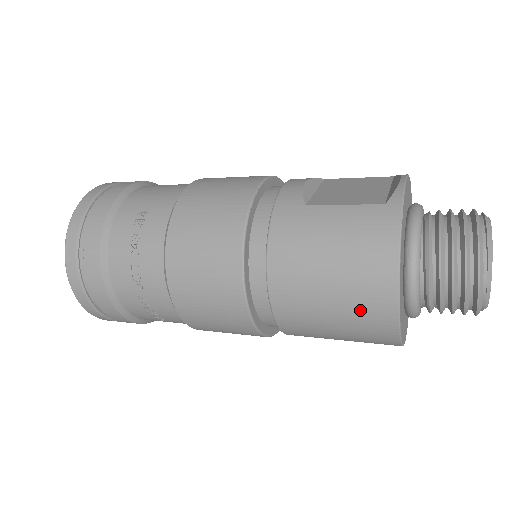
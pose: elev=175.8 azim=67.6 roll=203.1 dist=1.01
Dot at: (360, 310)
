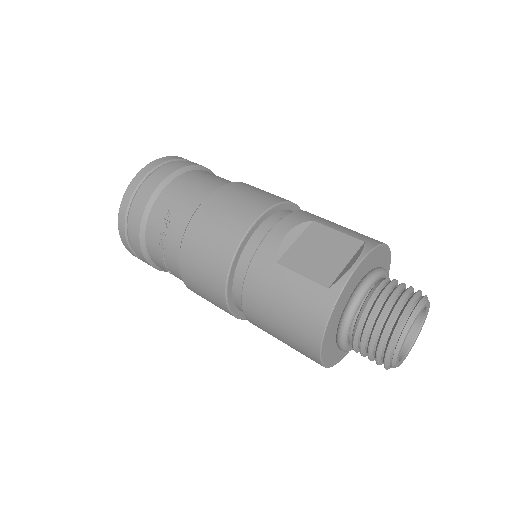
Dot at: (298, 348)
